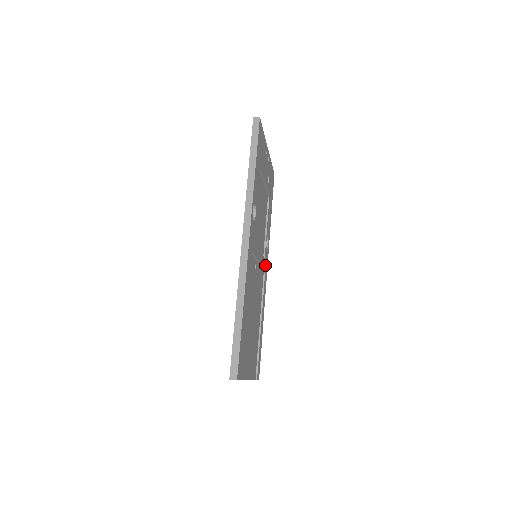
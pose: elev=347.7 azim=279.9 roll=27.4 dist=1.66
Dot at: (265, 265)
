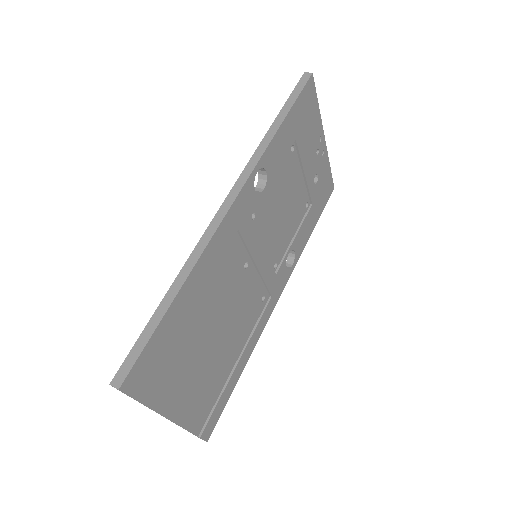
Dot at: (275, 286)
